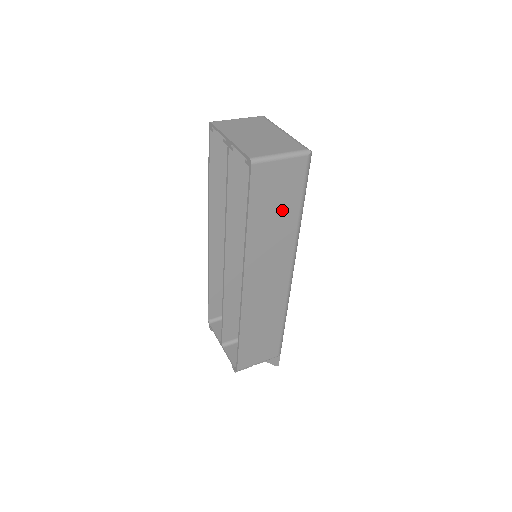
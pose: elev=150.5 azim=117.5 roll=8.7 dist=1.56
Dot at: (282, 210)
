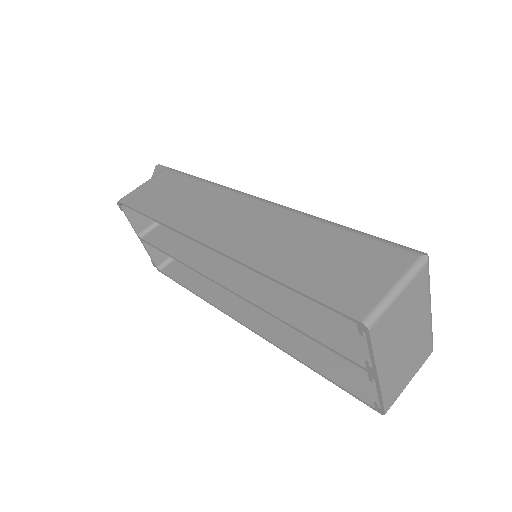
Dot at: occluded
